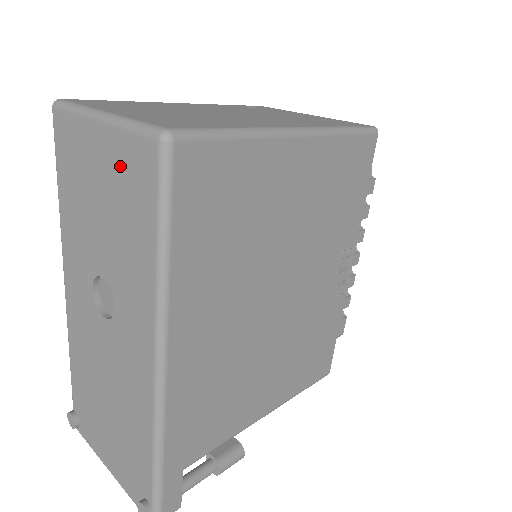
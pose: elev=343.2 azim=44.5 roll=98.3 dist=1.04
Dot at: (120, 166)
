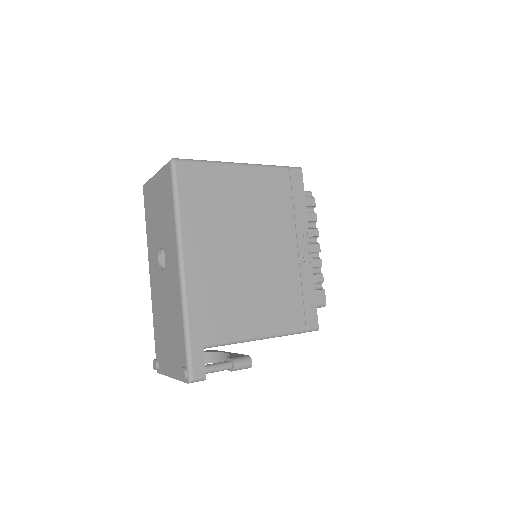
Dot at: (162, 186)
